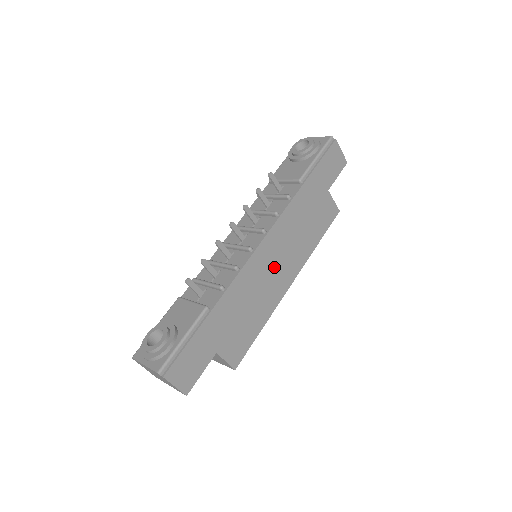
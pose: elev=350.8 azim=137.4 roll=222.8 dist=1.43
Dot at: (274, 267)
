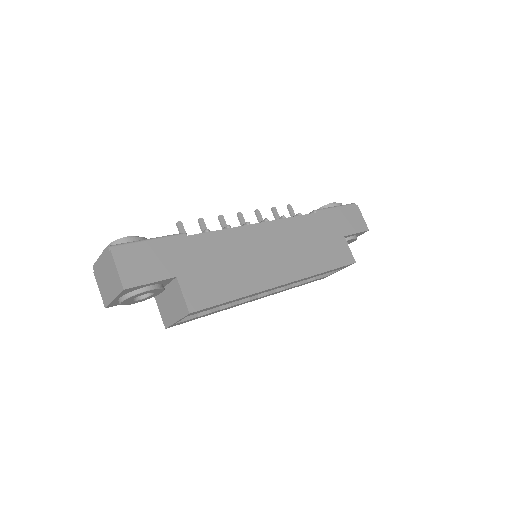
Dot at: (269, 253)
